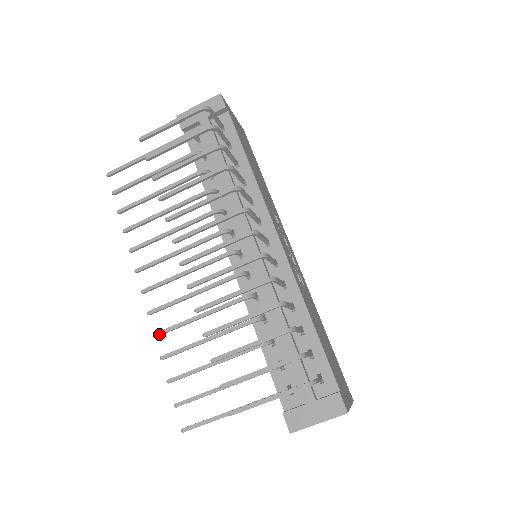
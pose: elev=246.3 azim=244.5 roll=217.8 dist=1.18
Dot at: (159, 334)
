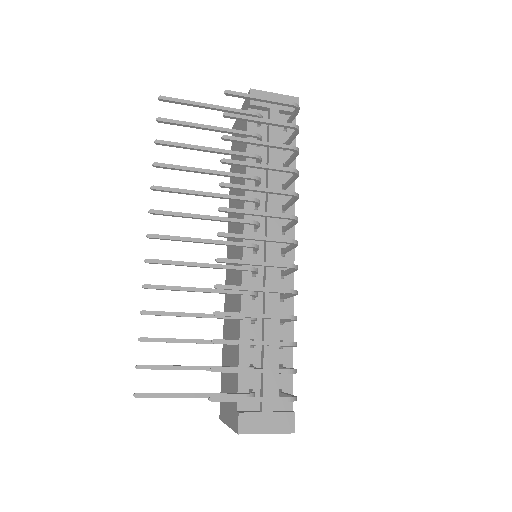
Dot at: (150, 287)
